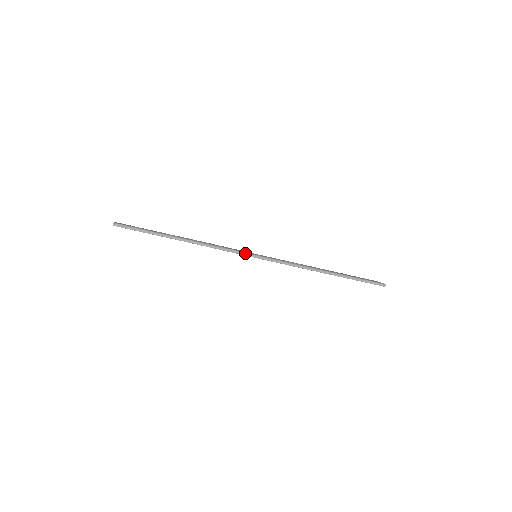
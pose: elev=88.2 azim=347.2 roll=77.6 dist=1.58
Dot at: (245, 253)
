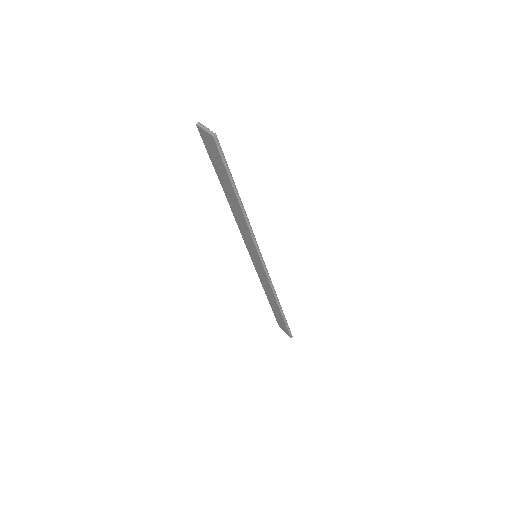
Dot at: (260, 252)
